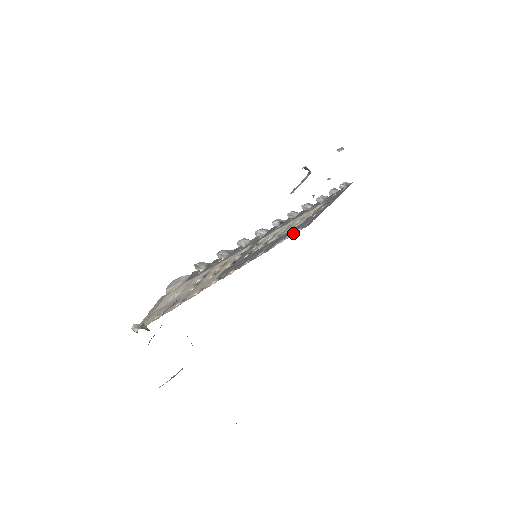
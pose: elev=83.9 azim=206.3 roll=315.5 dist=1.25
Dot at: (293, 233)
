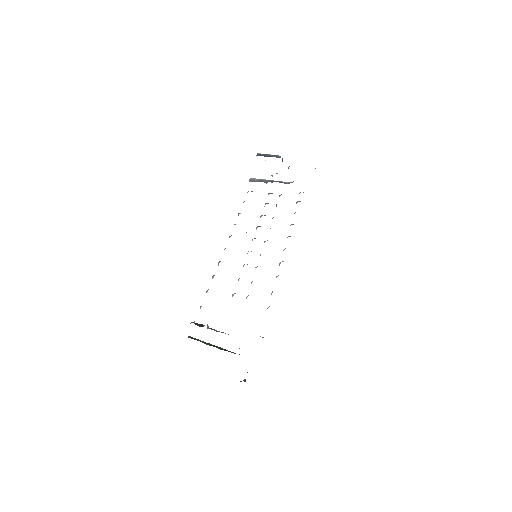
Dot at: occluded
